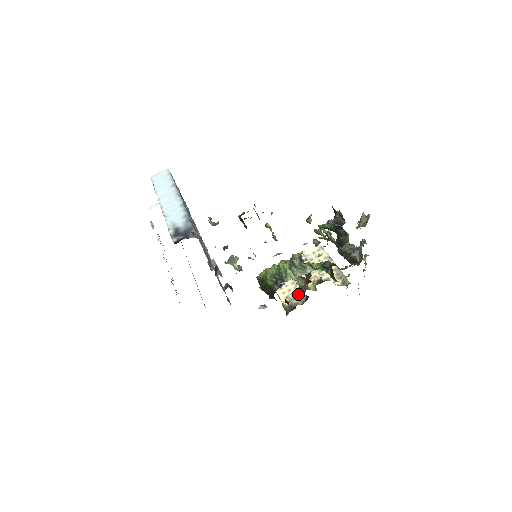
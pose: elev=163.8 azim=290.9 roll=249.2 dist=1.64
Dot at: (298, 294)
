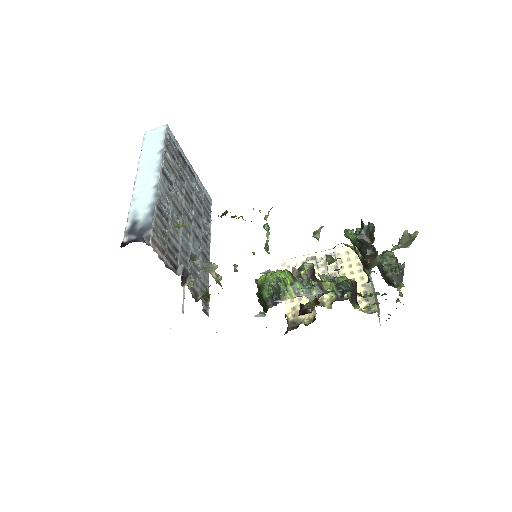
Dot at: occluded
